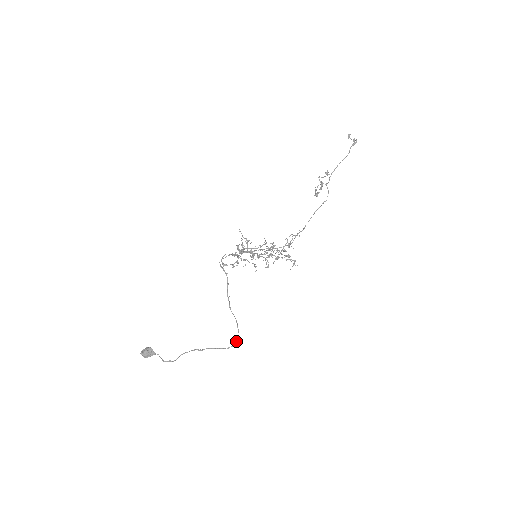
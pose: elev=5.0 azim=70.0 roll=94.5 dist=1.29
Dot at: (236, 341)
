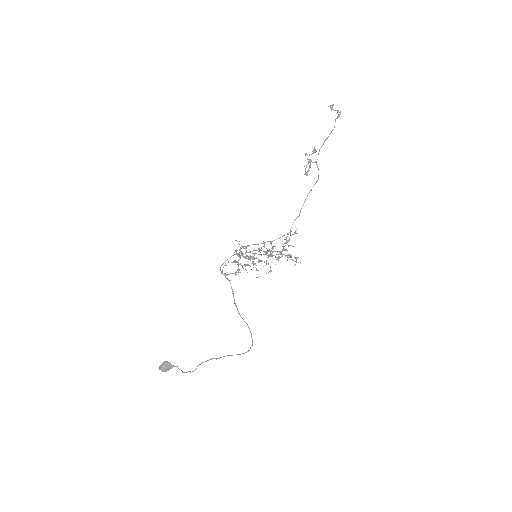
Dot at: (251, 346)
